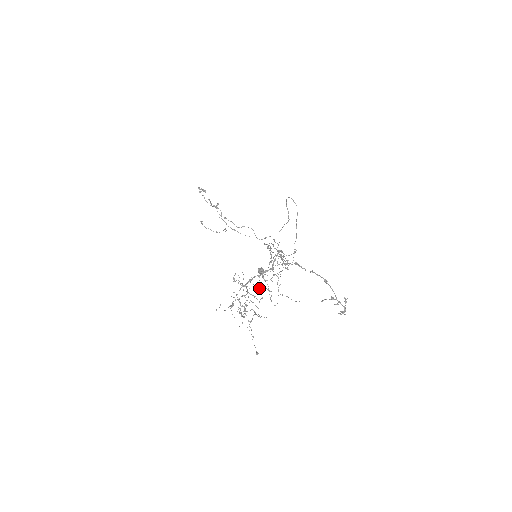
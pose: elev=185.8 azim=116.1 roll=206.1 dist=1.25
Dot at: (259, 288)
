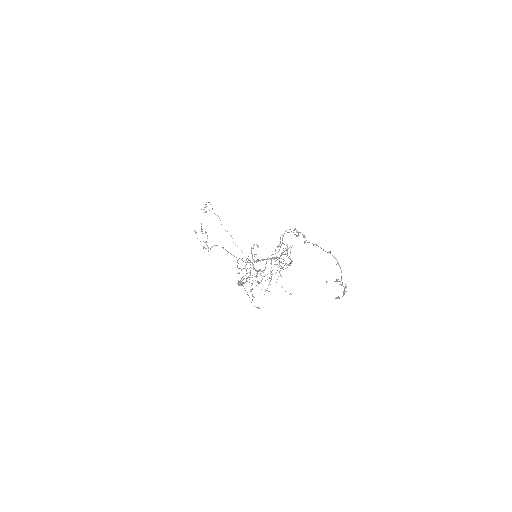
Dot at: (262, 271)
